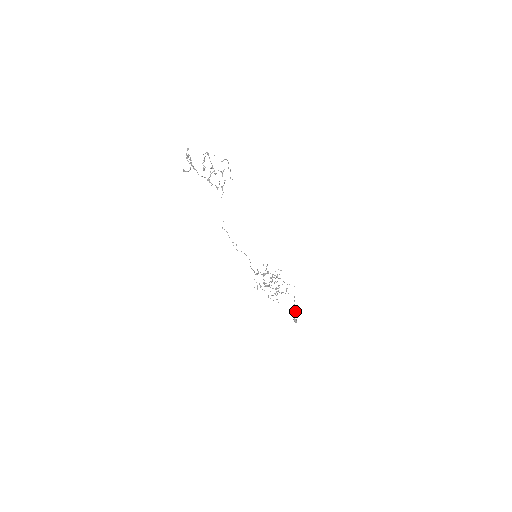
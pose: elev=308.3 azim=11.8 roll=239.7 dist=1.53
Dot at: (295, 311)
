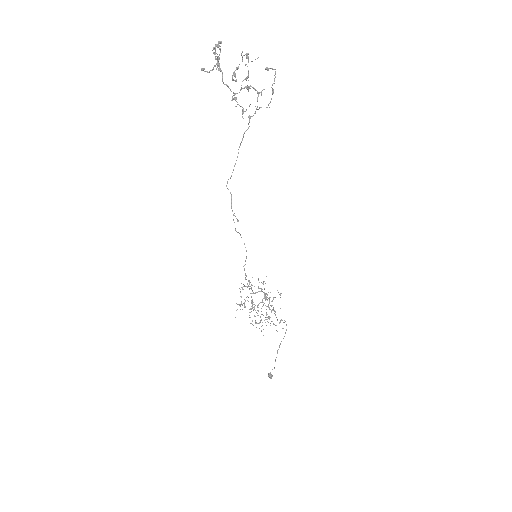
Dot at: occluded
